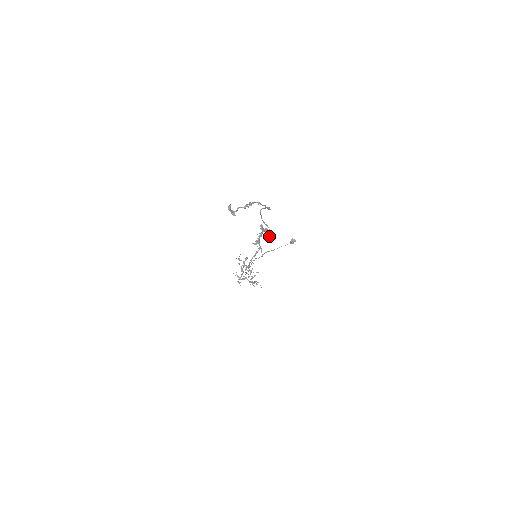
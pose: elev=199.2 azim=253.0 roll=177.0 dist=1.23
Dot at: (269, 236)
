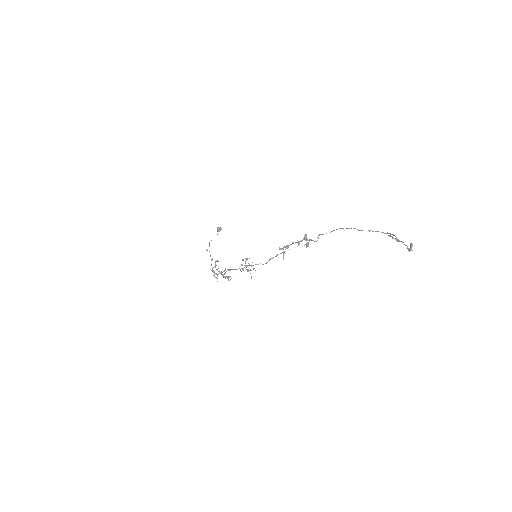
Dot at: (308, 244)
